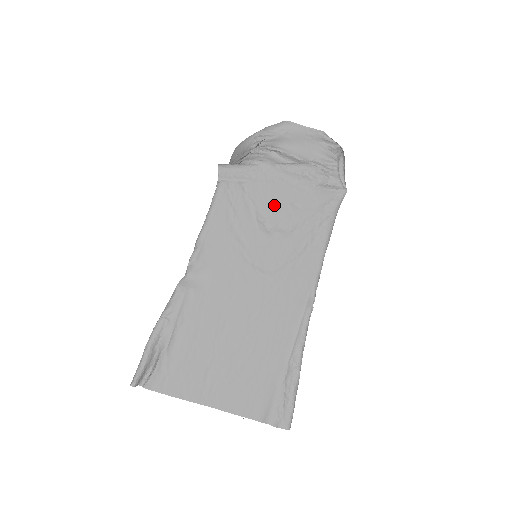
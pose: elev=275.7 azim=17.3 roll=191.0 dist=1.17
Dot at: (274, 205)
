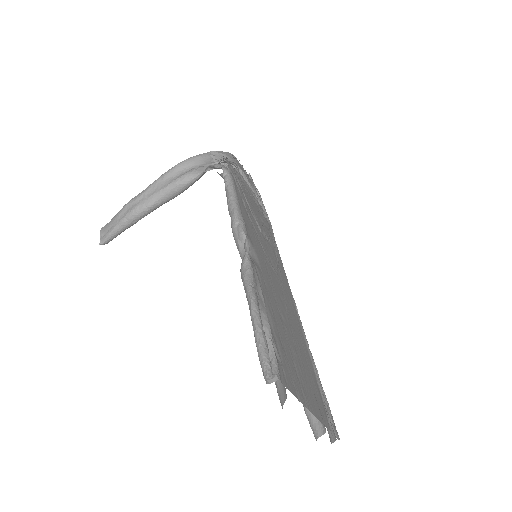
Dot at: (255, 212)
